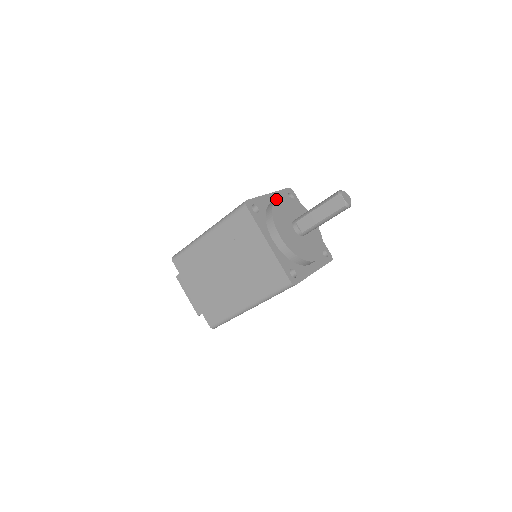
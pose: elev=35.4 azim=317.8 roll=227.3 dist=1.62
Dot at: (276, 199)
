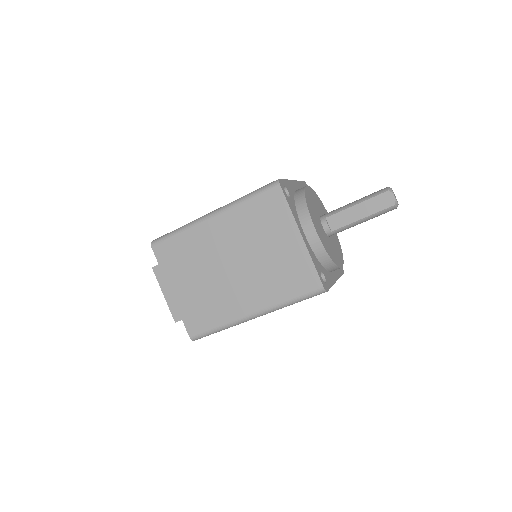
Dot at: (305, 187)
